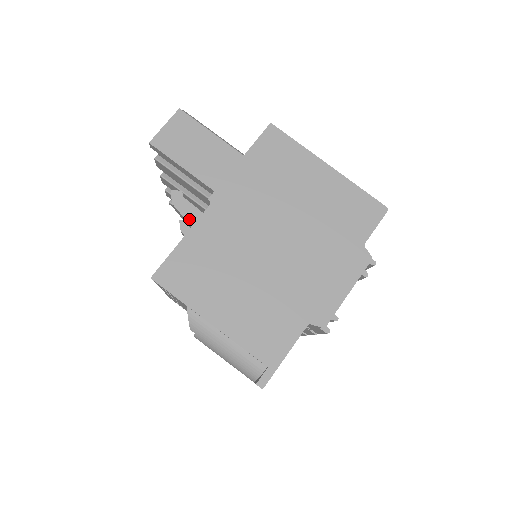
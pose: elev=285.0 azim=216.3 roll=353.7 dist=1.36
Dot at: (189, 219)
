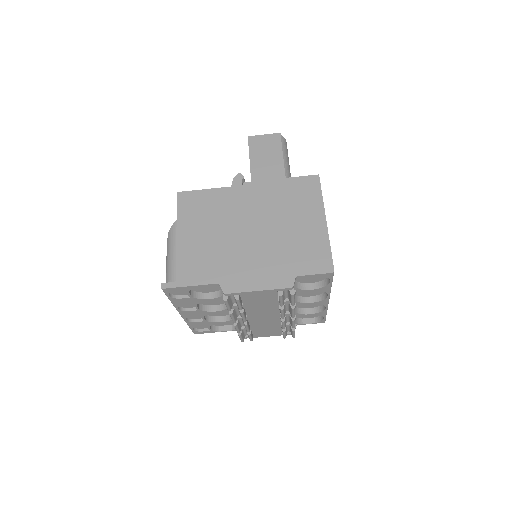
Dot at: occluded
